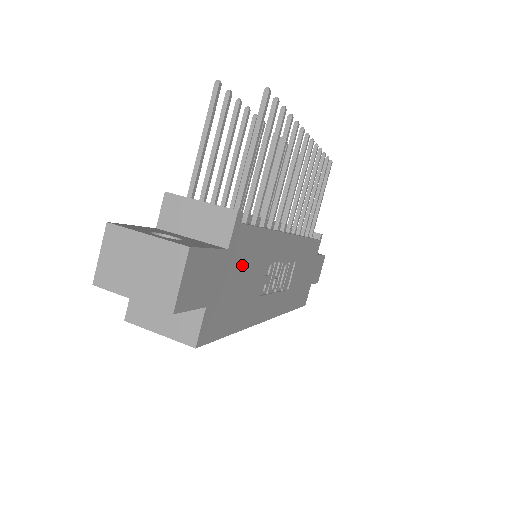
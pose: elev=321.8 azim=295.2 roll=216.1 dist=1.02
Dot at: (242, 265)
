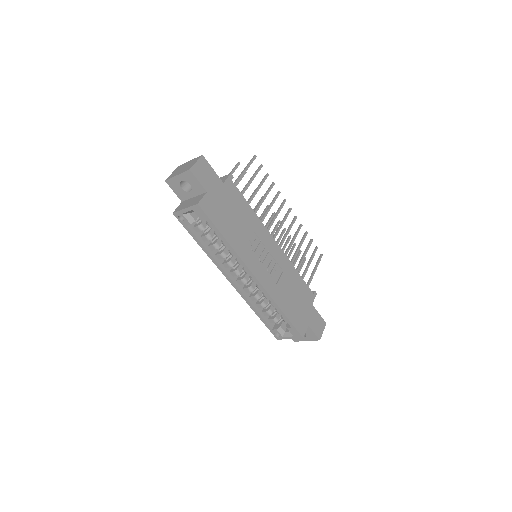
Dot at: (232, 204)
